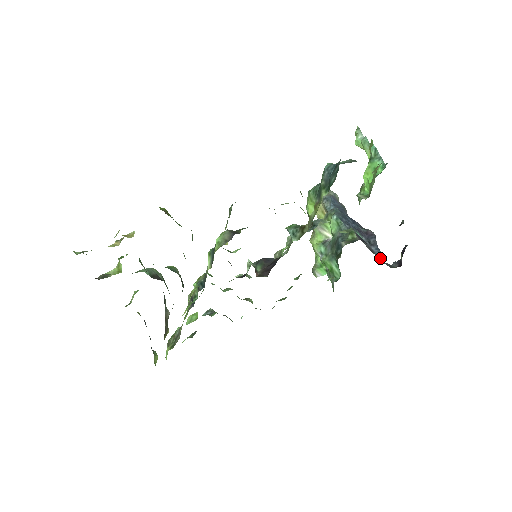
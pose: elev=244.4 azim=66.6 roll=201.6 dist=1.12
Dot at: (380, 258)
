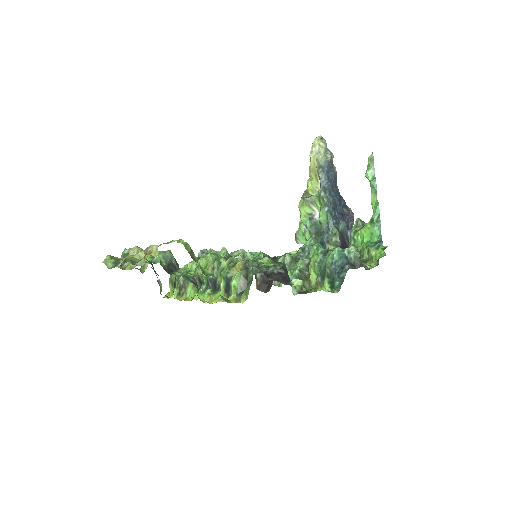
Dot at: occluded
